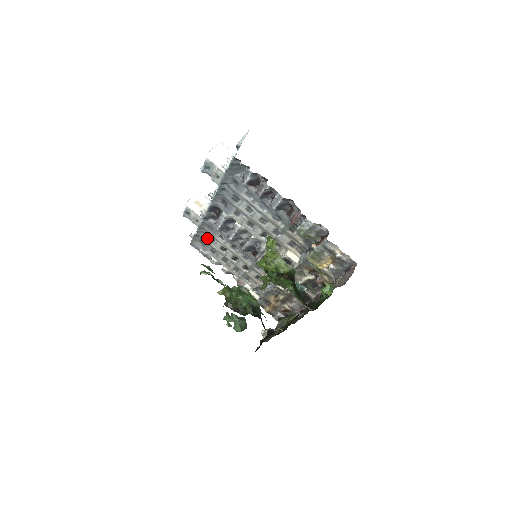
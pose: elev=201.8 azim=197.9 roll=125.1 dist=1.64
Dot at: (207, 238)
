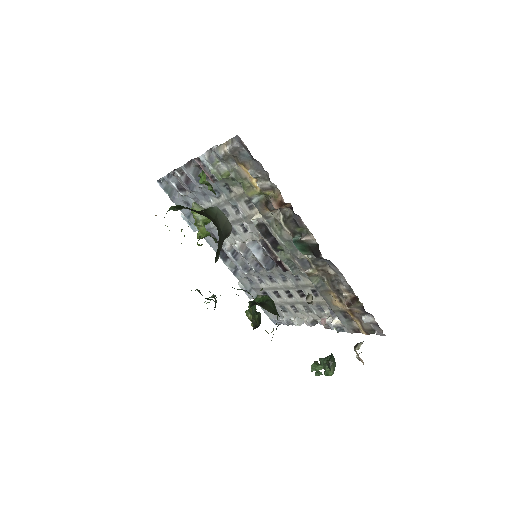
Dot at: occluded
